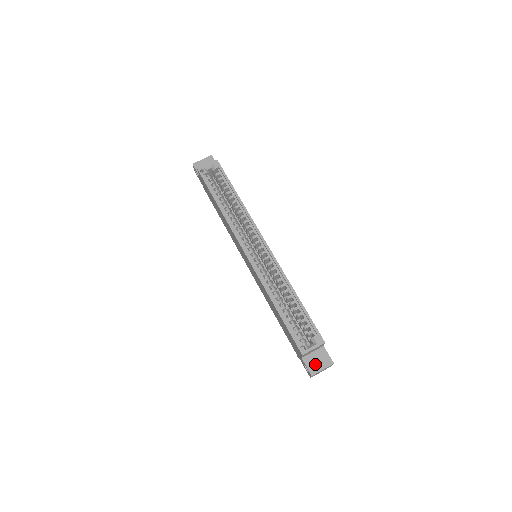
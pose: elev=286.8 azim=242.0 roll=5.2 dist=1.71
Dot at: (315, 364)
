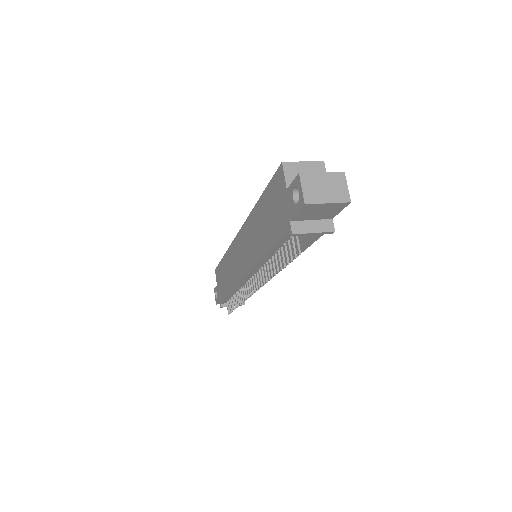
Dot at: occluded
